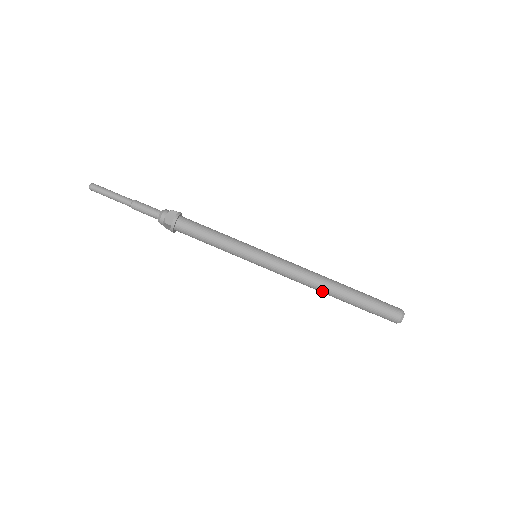
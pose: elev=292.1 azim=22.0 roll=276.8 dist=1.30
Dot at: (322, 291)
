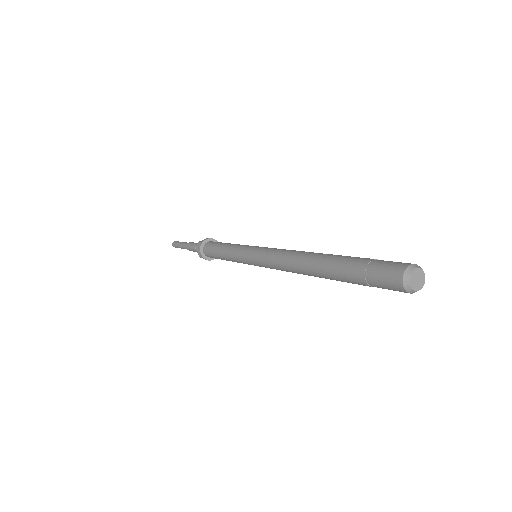
Dot at: (304, 264)
